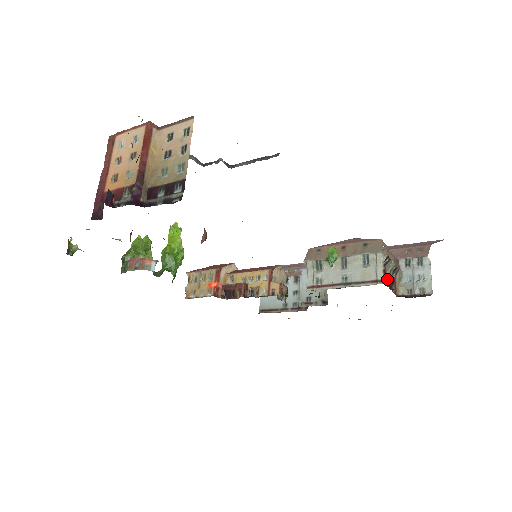
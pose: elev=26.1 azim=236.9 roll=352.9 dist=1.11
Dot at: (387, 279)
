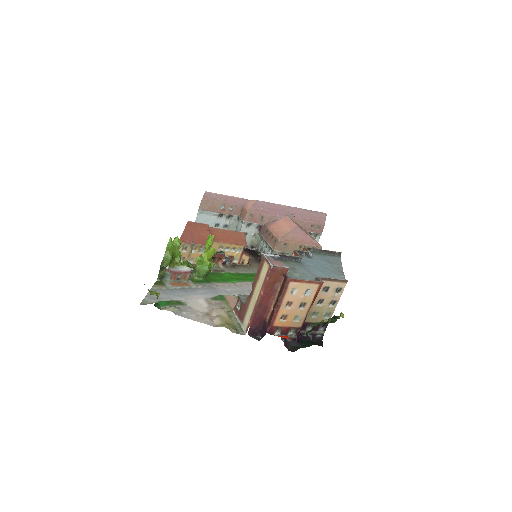
Dot at: occluded
